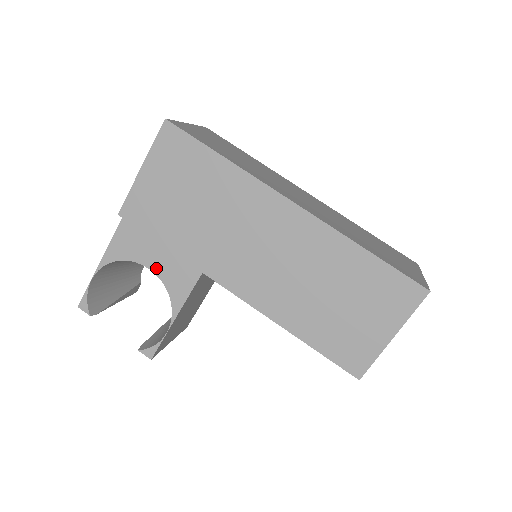
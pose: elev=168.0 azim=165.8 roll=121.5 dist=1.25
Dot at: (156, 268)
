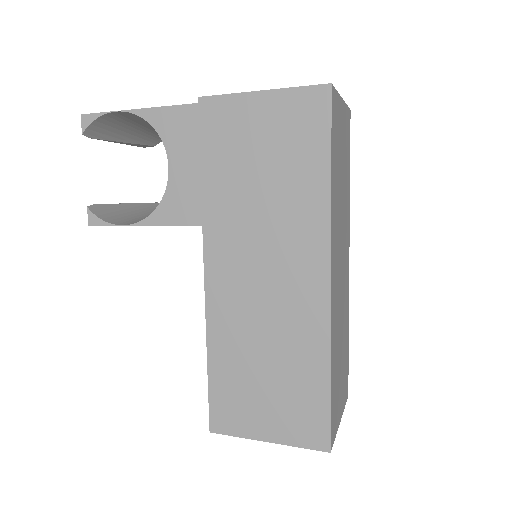
Dot at: (174, 174)
